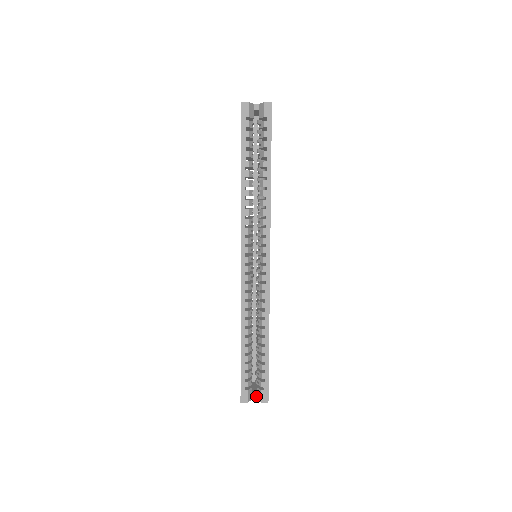
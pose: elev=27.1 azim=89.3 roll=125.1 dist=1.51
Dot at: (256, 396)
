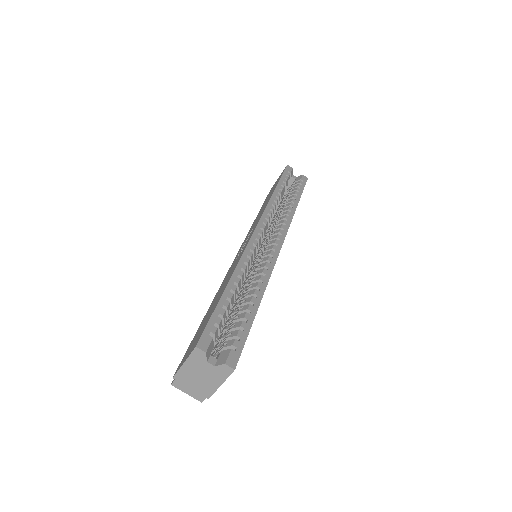
Dot at: (215, 361)
